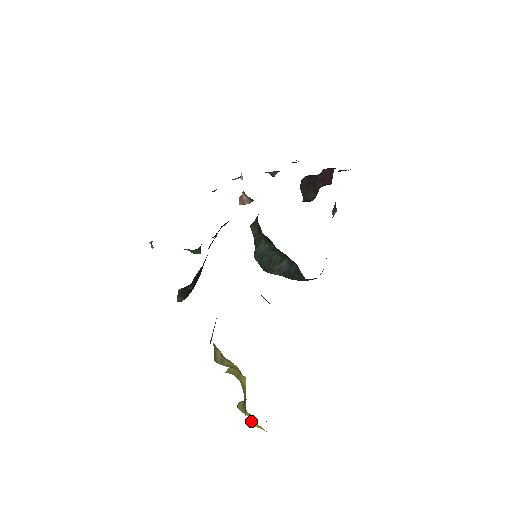
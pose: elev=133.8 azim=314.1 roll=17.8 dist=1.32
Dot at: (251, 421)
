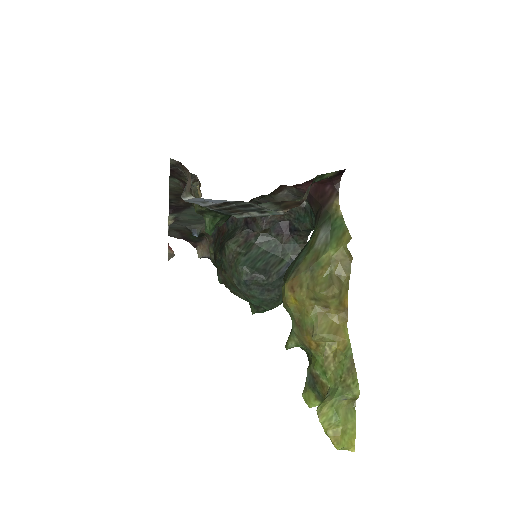
Dot at: (336, 439)
